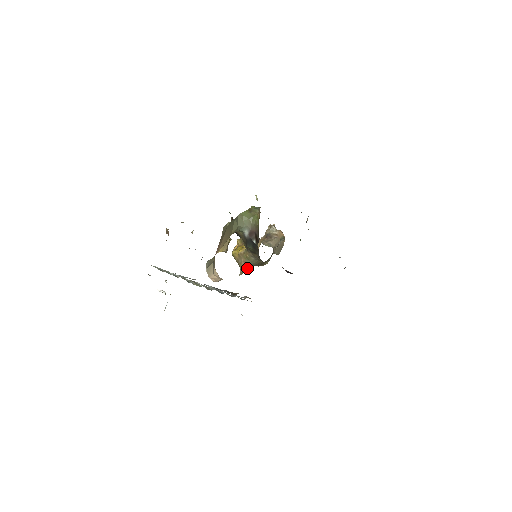
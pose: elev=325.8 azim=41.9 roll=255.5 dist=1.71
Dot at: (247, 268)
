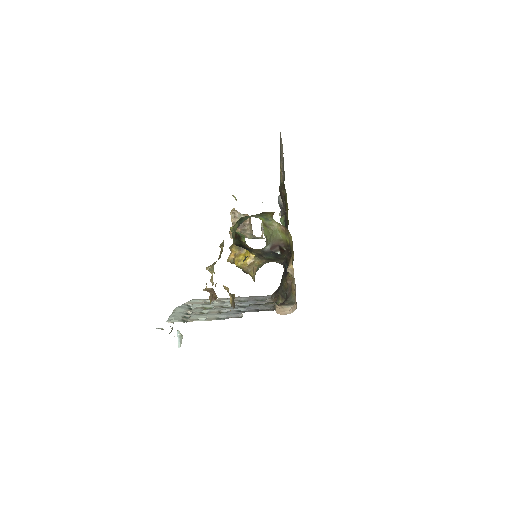
Dot at: occluded
